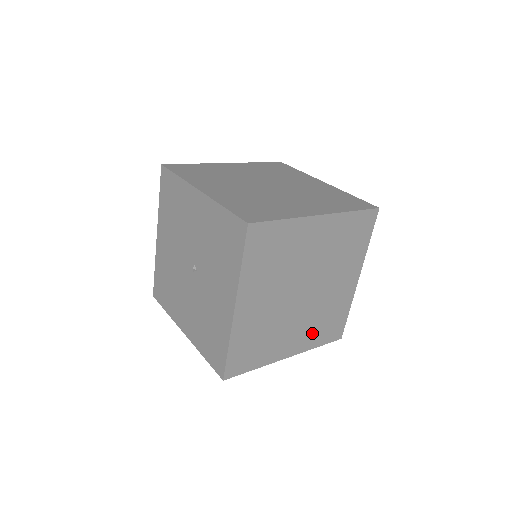
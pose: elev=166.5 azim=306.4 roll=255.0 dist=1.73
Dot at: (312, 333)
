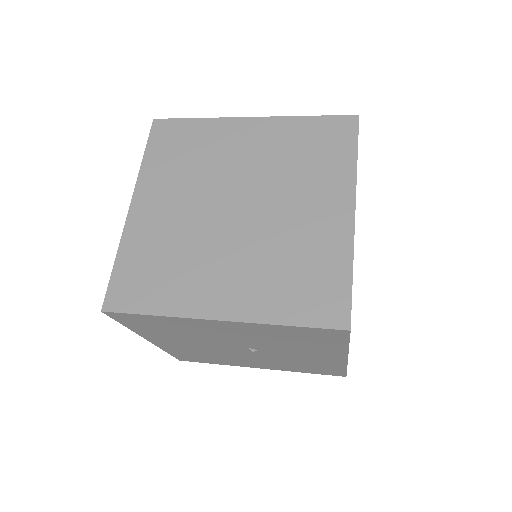
Dot at: occluded
